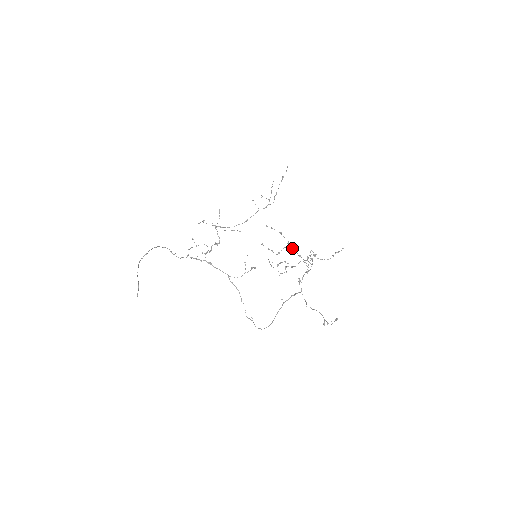
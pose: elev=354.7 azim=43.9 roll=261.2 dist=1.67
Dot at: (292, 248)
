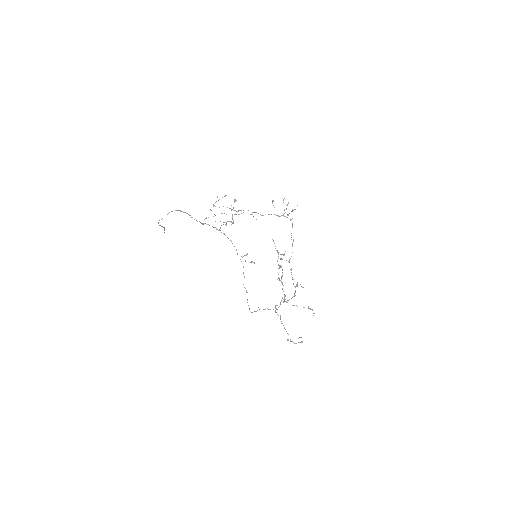
Dot at: occluded
